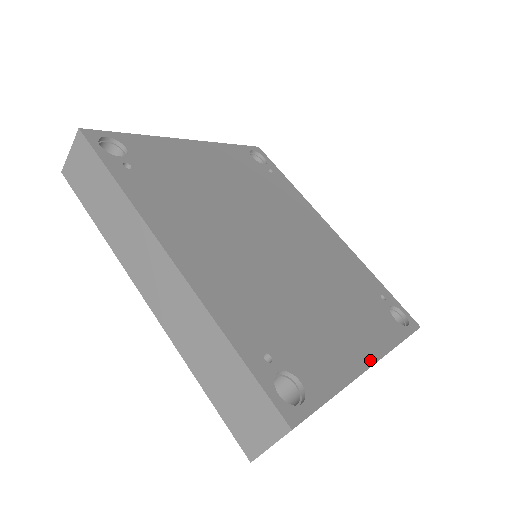
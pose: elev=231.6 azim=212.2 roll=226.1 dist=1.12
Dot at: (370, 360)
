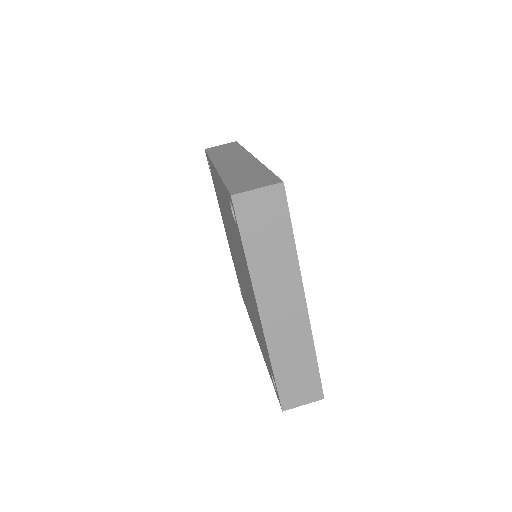
Dot at: (305, 301)
